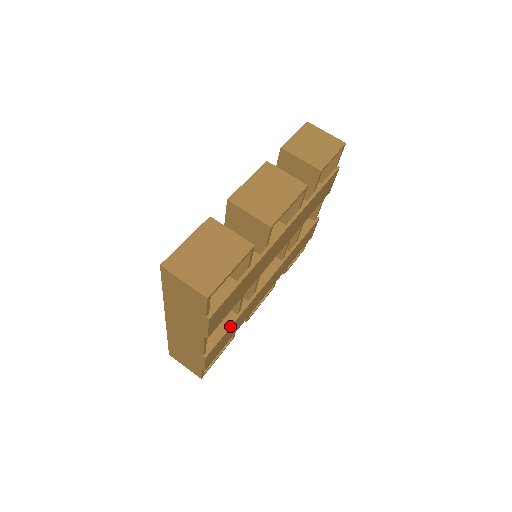
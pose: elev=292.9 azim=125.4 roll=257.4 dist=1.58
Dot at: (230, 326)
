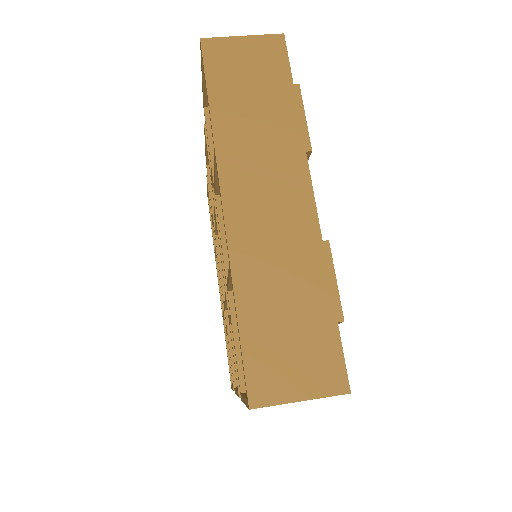
Dot at: occluded
